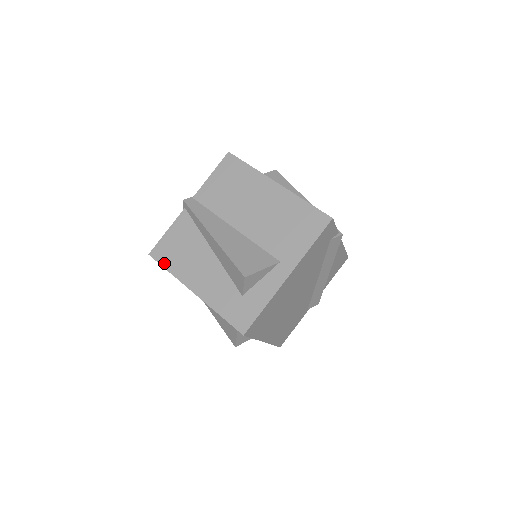
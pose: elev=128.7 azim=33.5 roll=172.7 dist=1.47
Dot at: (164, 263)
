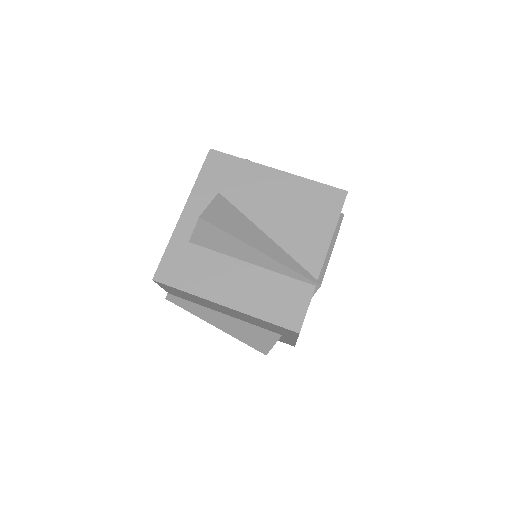
Dot at: occluded
